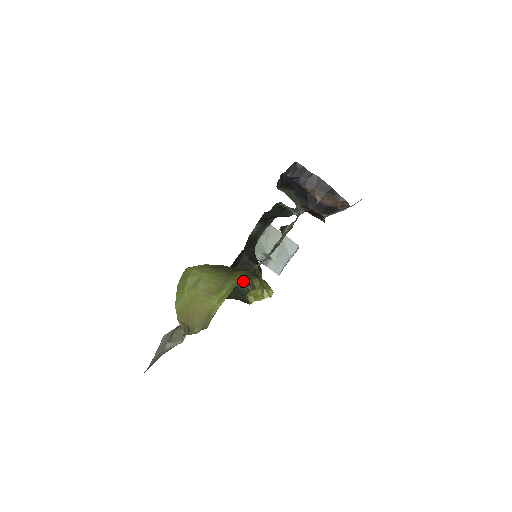
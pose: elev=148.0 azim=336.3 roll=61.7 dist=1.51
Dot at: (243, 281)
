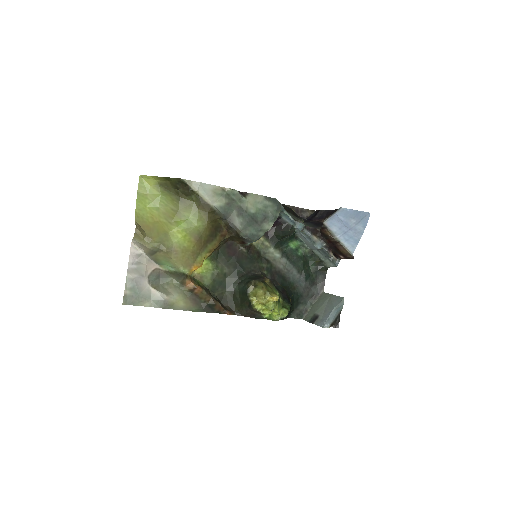
Dot at: (247, 282)
